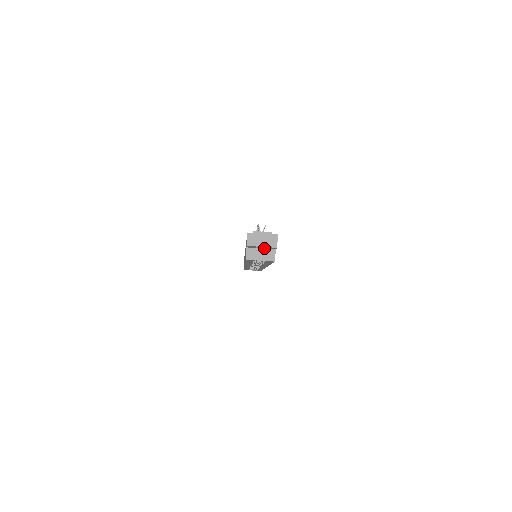
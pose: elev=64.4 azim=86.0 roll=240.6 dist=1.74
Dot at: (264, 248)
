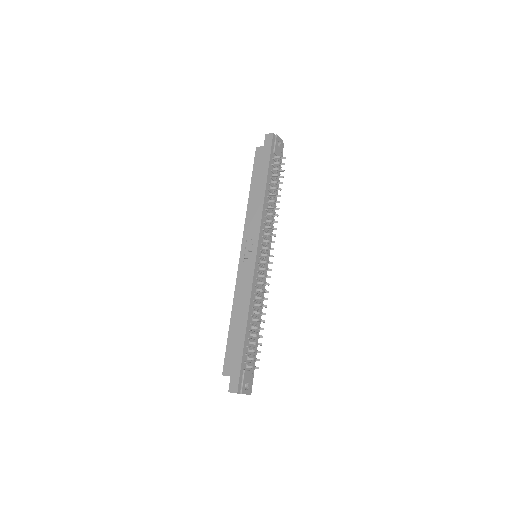
Dot at: occluded
